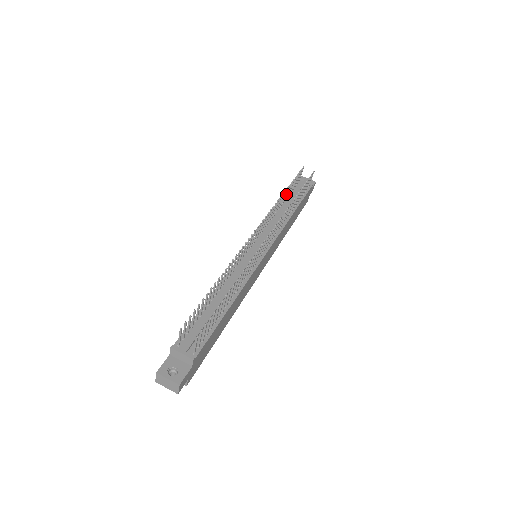
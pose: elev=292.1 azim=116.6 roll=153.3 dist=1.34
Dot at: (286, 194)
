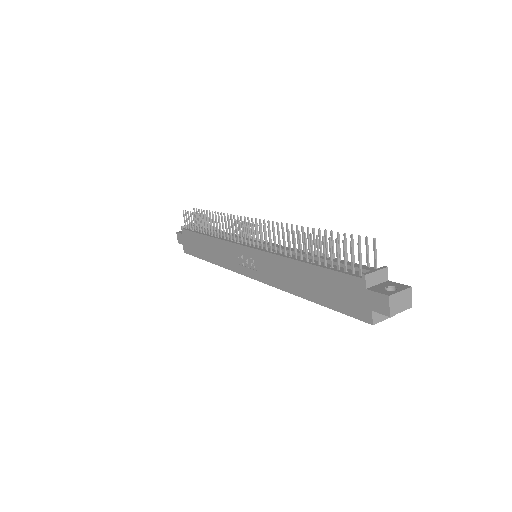
Dot at: (202, 225)
